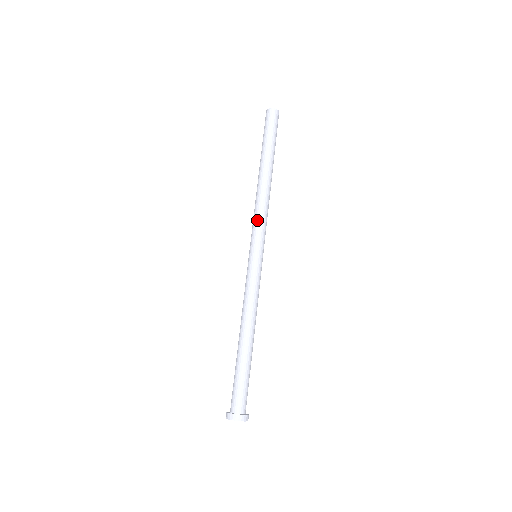
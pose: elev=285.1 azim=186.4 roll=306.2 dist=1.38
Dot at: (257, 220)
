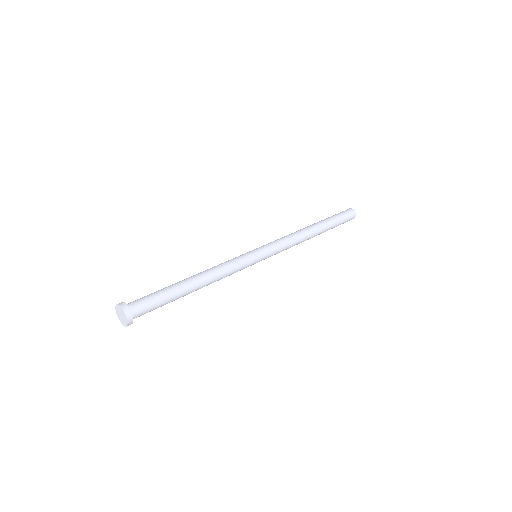
Dot at: occluded
